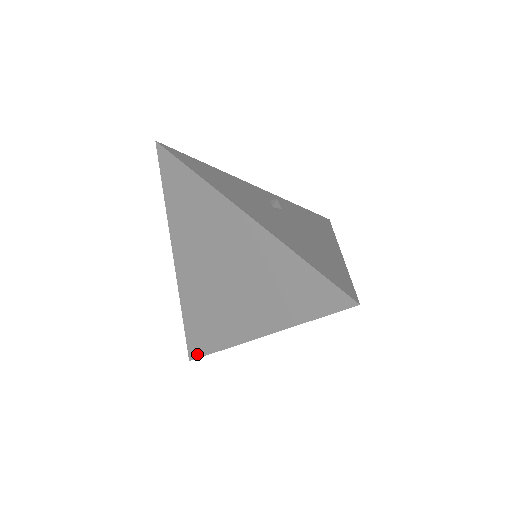
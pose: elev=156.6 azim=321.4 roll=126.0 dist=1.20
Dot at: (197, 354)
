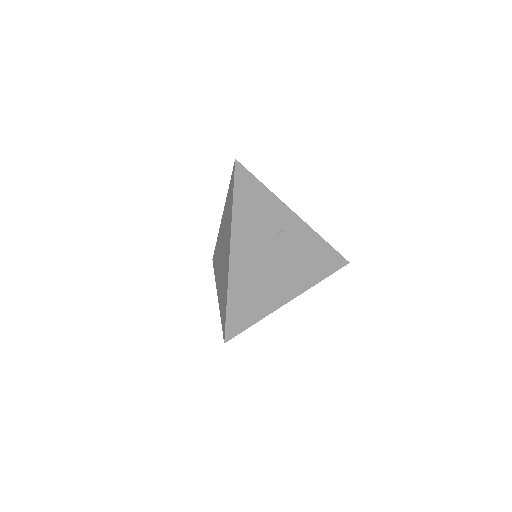
Dot at: (225, 327)
